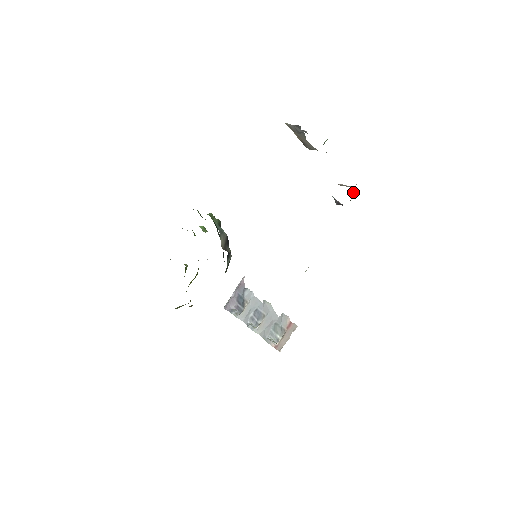
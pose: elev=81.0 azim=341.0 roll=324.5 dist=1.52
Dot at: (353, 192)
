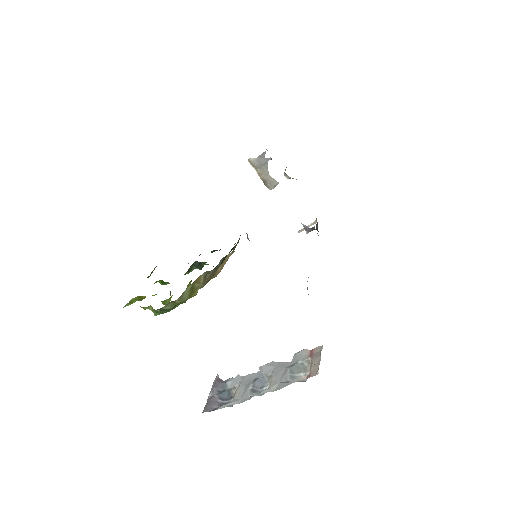
Dot at: (317, 223)
